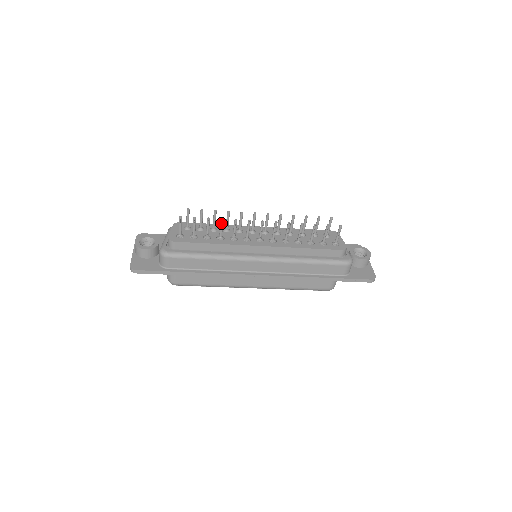
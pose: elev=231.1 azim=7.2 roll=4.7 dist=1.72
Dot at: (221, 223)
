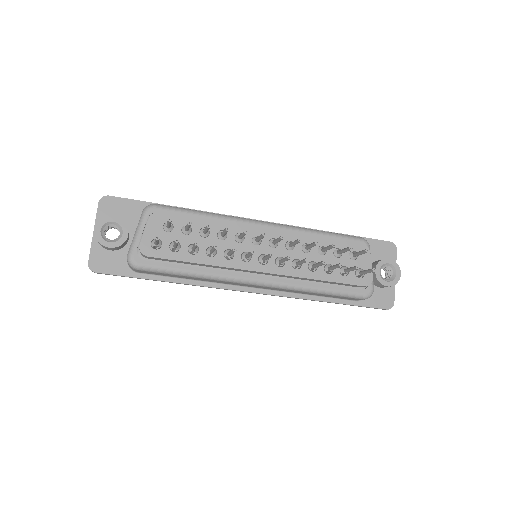
Dot at: (213, 249)
